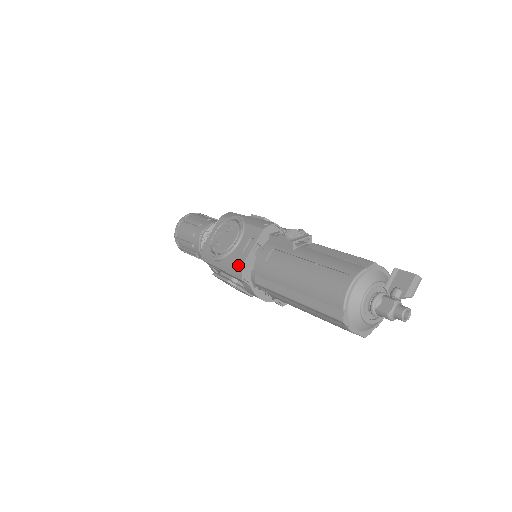
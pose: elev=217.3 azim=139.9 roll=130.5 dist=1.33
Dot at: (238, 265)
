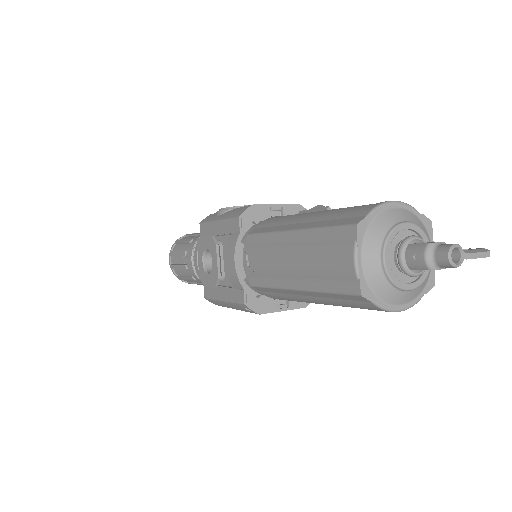
Dot at: (247, 206)
